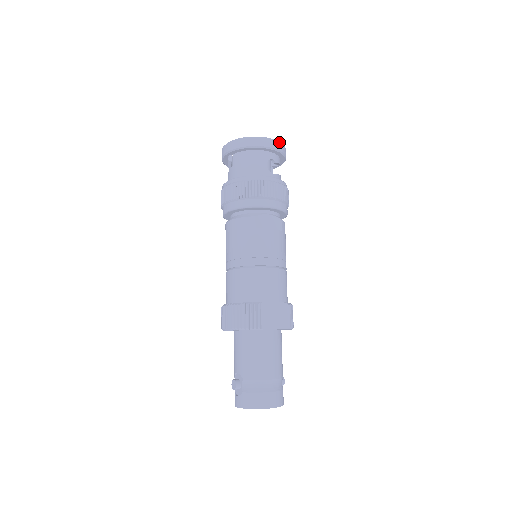
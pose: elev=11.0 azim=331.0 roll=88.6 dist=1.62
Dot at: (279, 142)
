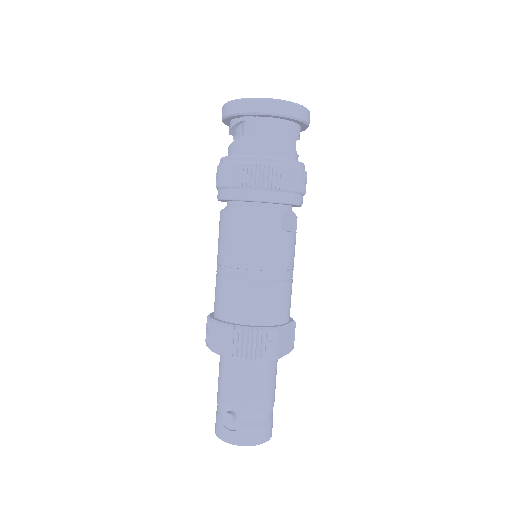
Dot at: occluded
